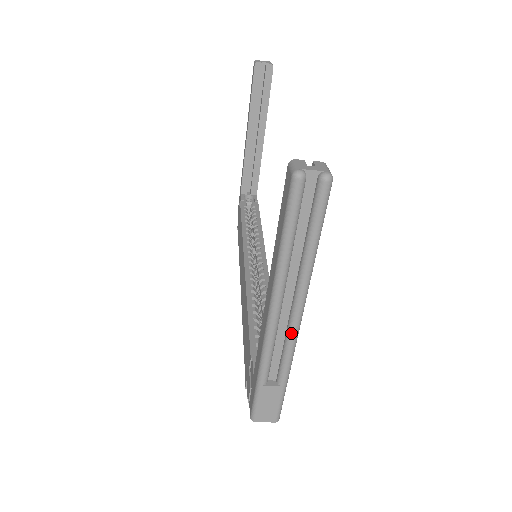
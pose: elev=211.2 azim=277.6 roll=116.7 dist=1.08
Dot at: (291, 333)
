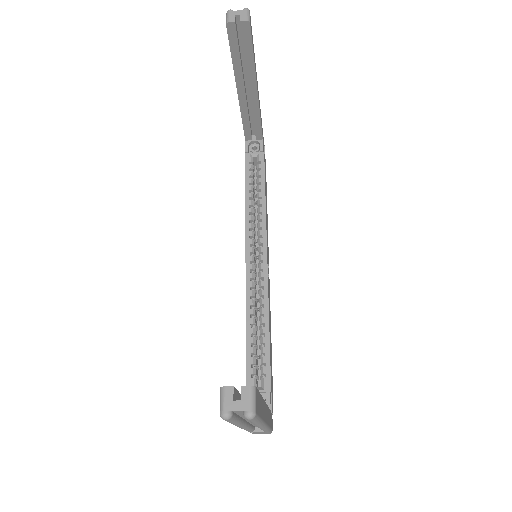
Dot at: occluded
